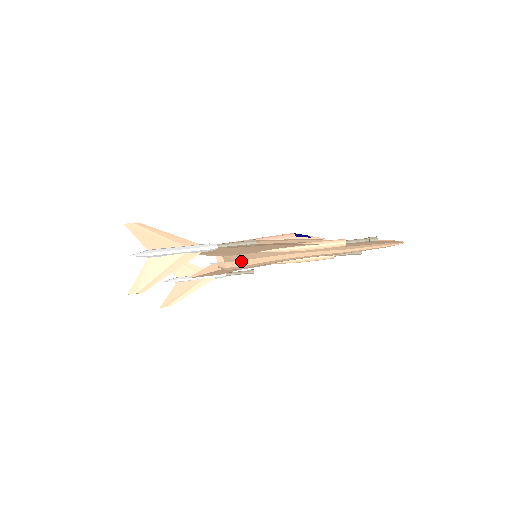
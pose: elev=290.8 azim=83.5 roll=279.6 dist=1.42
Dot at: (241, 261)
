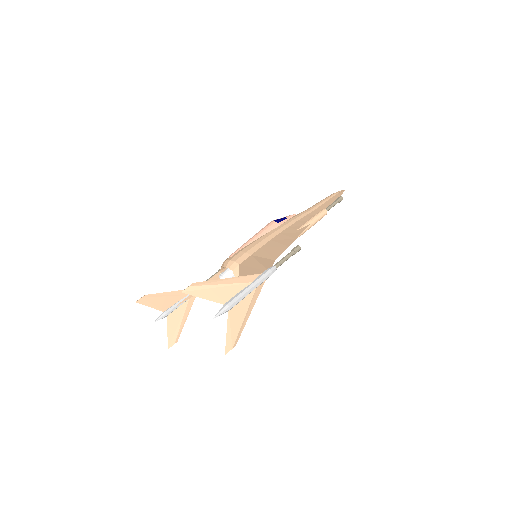
Dot at: occluded
